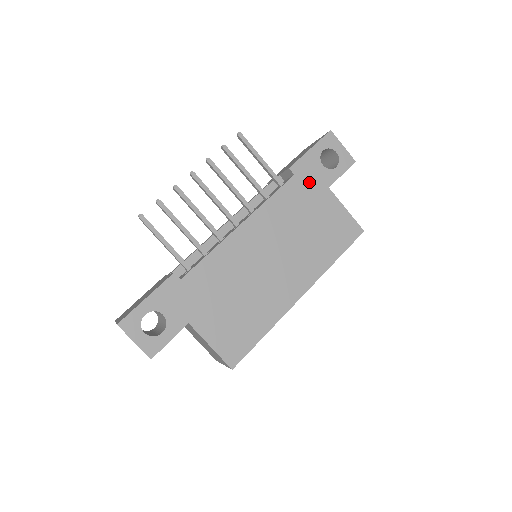
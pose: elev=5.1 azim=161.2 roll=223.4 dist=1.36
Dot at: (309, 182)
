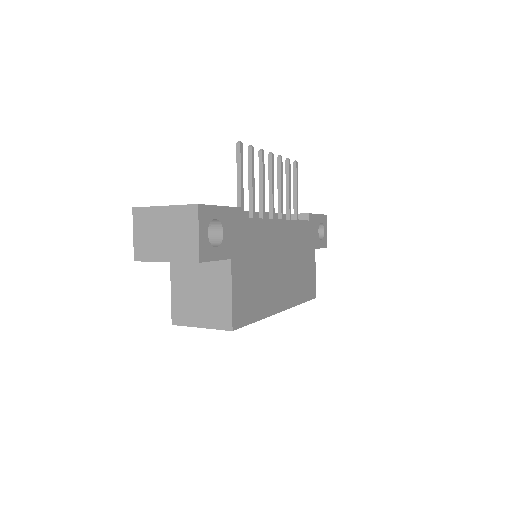
Dot at: (311, 234)
